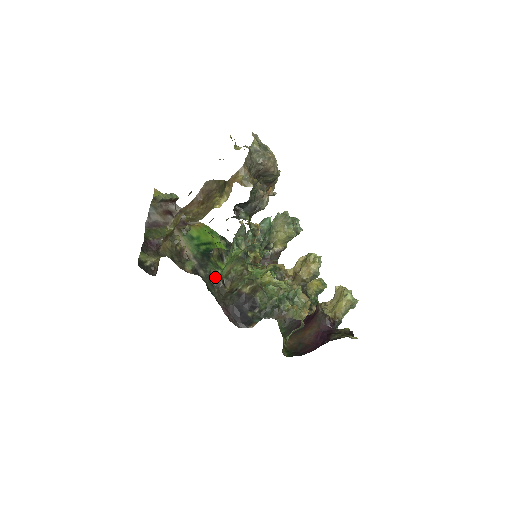
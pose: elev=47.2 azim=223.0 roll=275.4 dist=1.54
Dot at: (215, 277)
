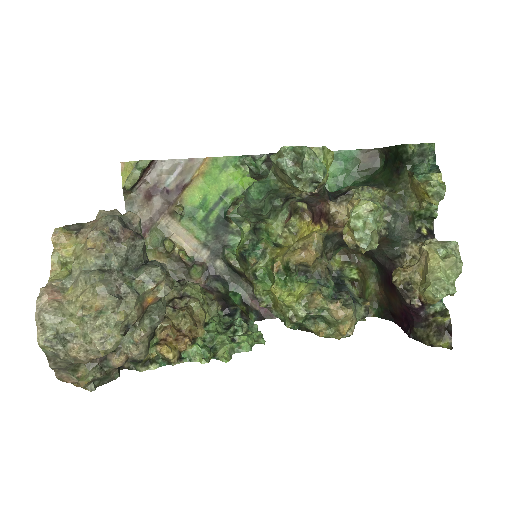
Dot at: (234, 268)
